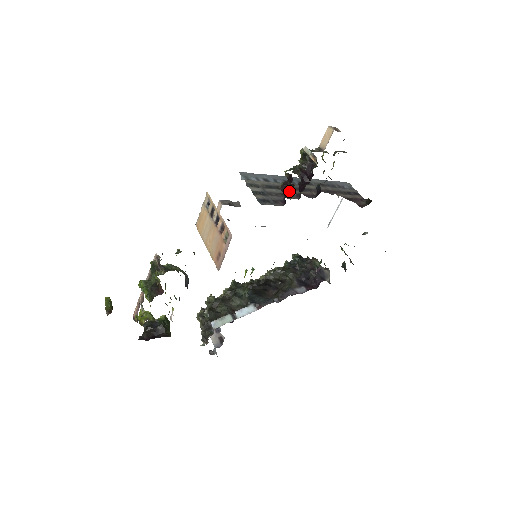
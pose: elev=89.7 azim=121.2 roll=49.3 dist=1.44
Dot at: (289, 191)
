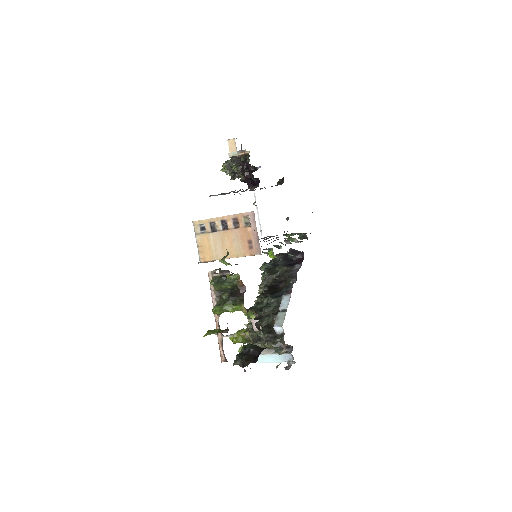
Dot at: occluded
